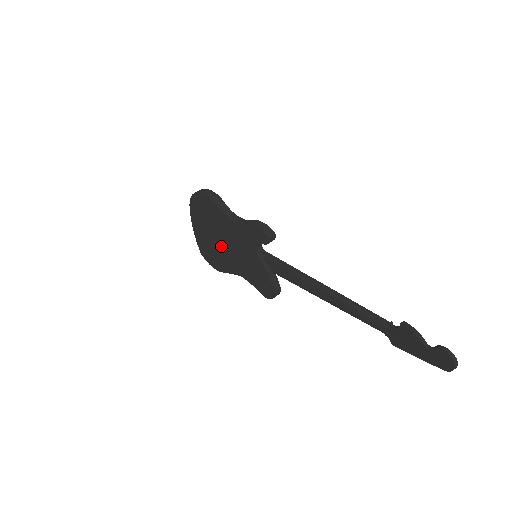
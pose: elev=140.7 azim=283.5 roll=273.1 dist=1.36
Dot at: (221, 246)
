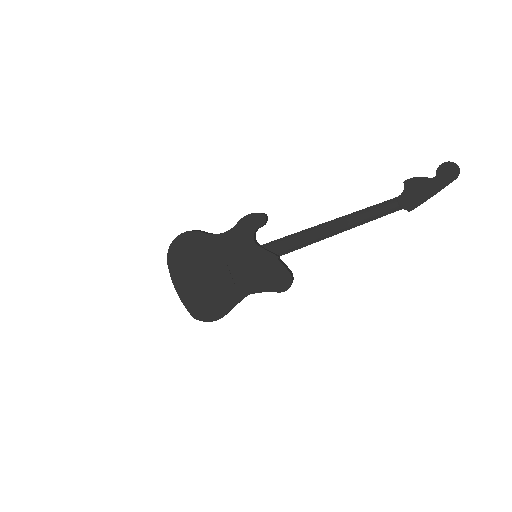
Dot at: (216, 279)
